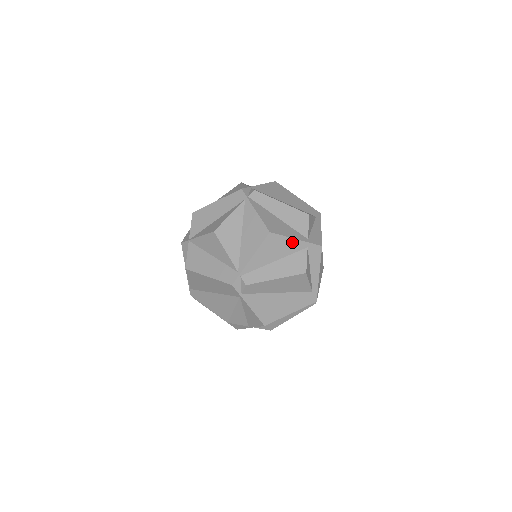
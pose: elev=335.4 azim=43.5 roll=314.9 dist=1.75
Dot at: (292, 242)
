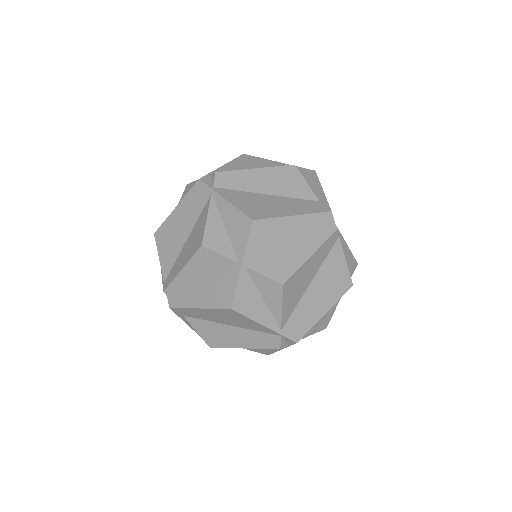
Dot at: (274, 163)
